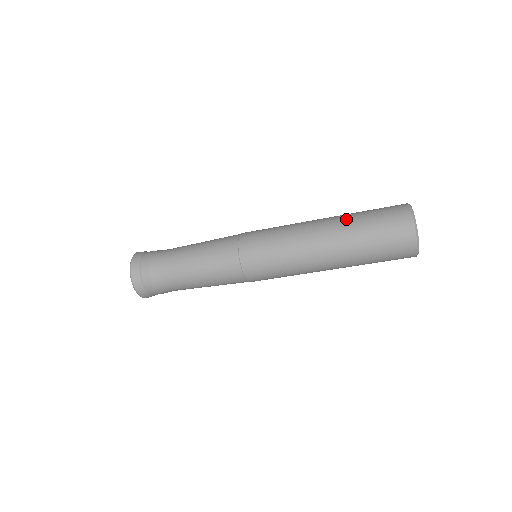
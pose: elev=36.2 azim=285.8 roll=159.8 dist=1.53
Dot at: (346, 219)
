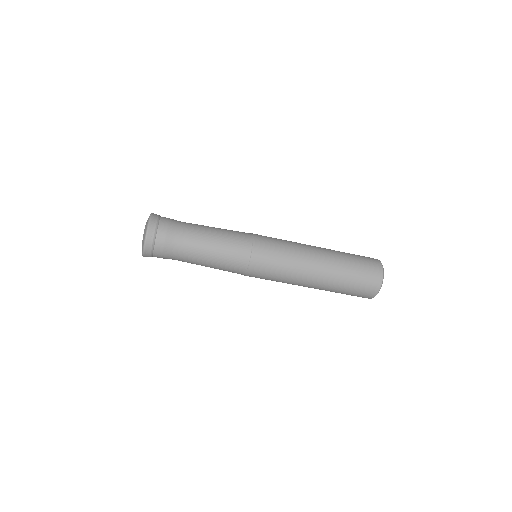
Dot at: (338, 270)
